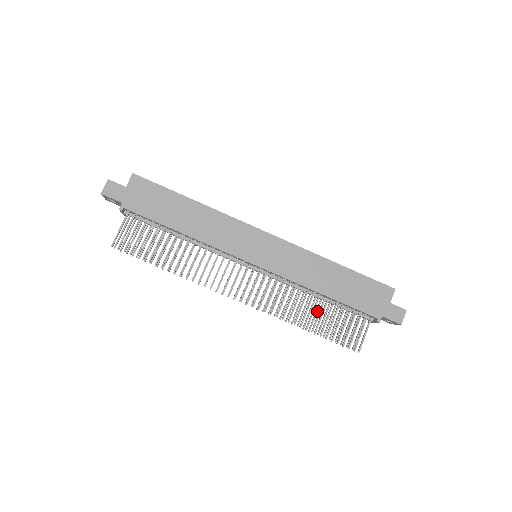
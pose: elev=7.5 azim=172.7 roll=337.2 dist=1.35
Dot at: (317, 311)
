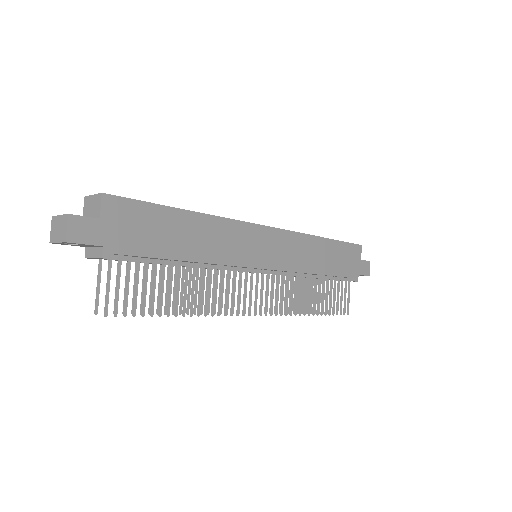
Dot at: occluded
